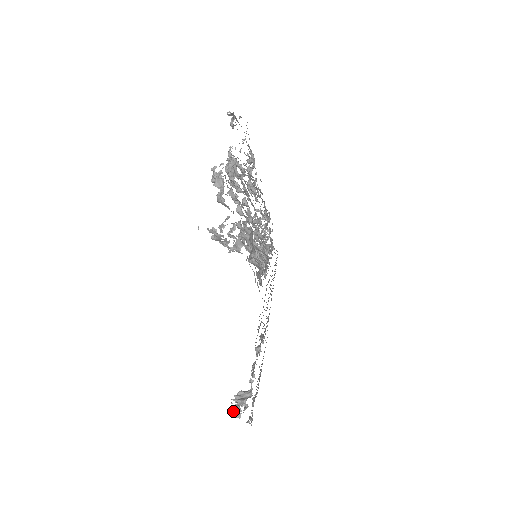
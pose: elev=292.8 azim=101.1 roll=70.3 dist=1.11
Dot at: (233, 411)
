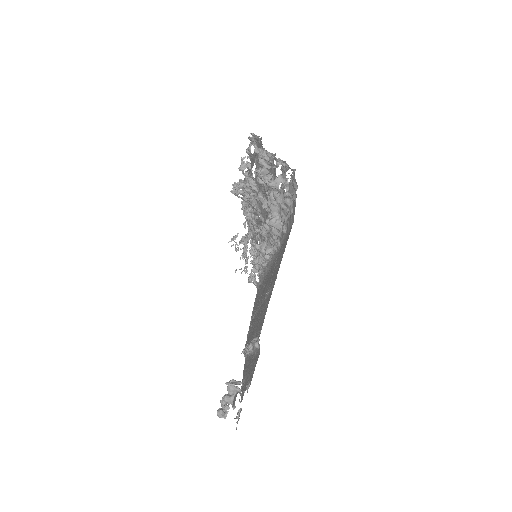
Dot at: (219, 411)
